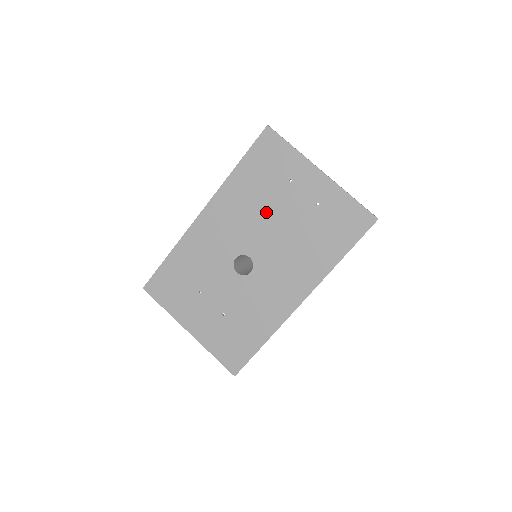
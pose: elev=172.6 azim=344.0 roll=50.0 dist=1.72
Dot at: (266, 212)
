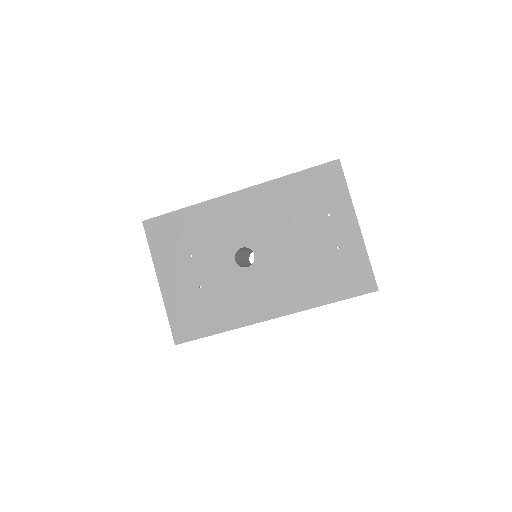
Dot at: (292, 227)
